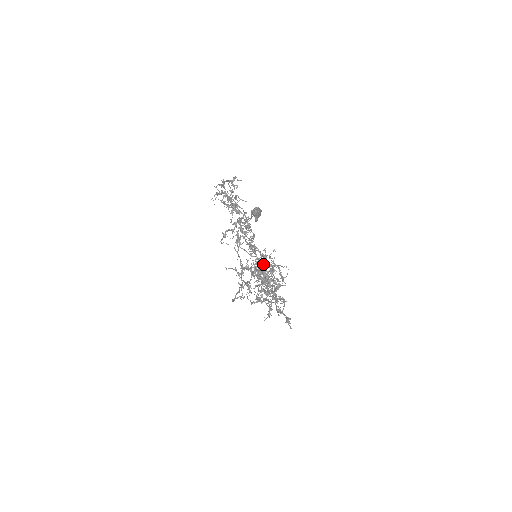
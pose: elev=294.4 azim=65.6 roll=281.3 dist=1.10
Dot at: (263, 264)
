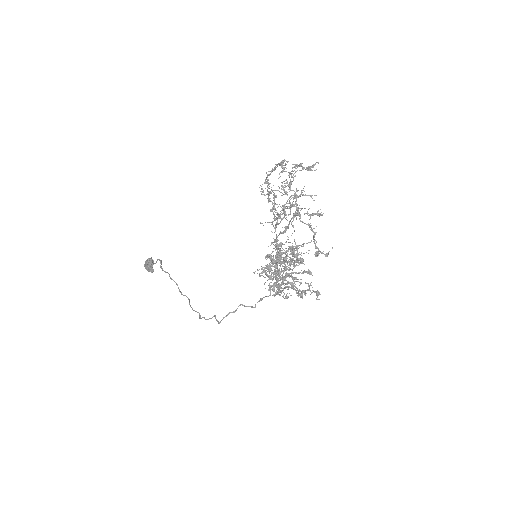
Dot at: occluded
